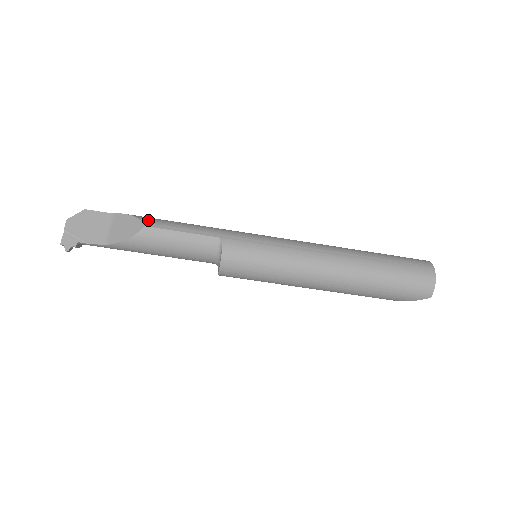
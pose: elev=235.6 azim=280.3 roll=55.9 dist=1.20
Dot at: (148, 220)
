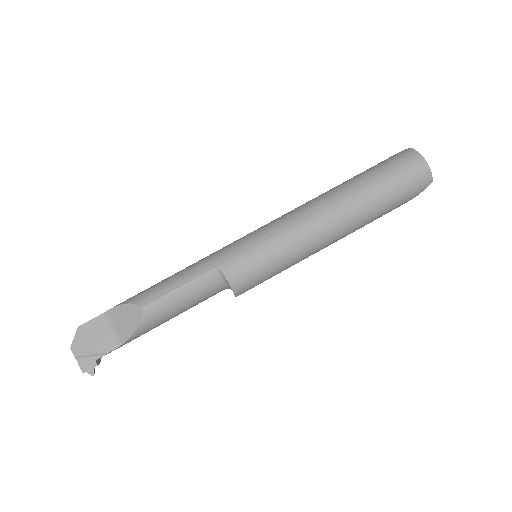
Dot at: (141, 298)
